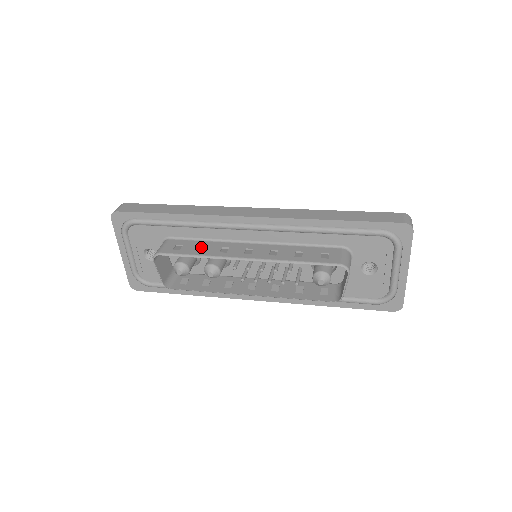
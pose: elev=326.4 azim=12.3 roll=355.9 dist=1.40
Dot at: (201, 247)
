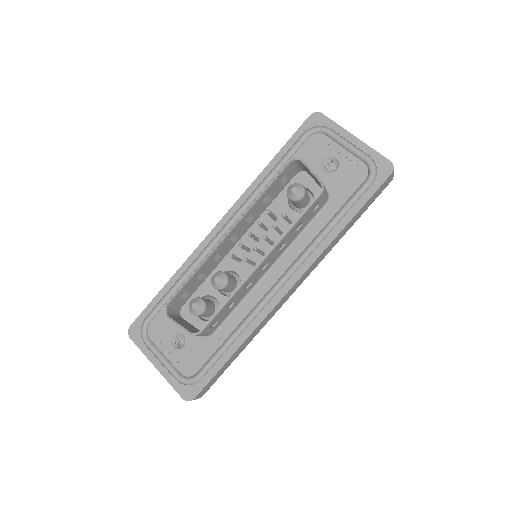
Dot at: (201, 277)
